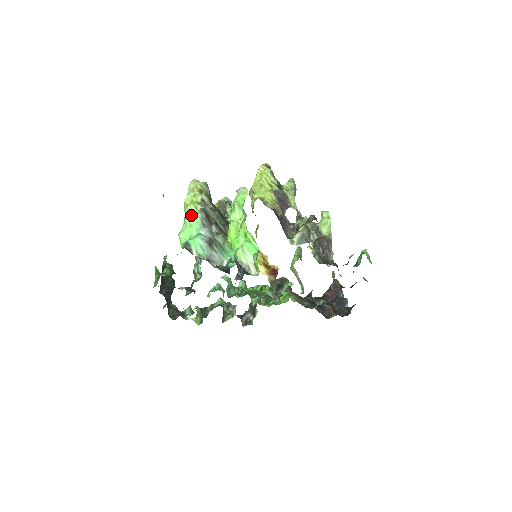
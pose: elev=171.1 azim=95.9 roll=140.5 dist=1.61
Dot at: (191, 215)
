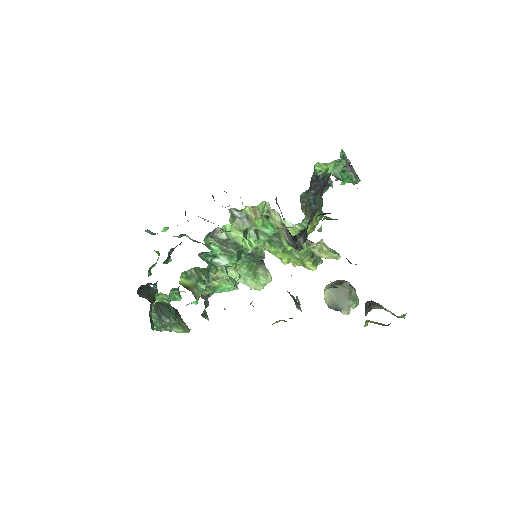
Dot at: occluded
